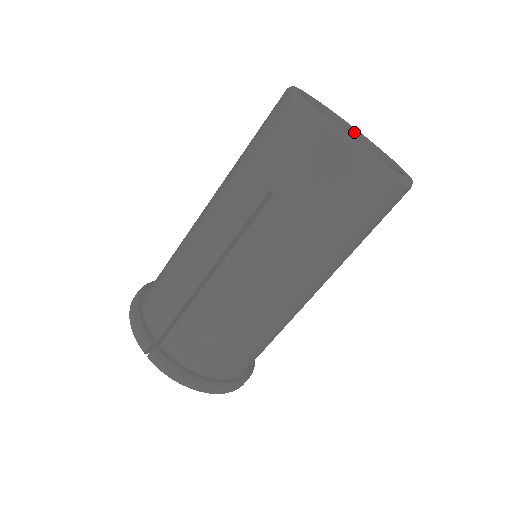
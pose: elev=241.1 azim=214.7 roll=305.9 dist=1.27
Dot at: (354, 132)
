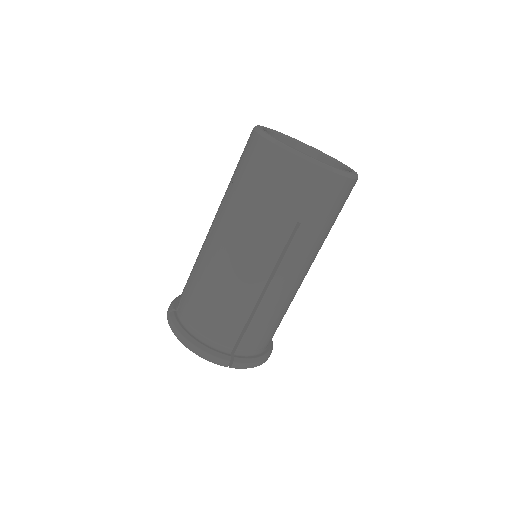
Dot at: (338, 164)
